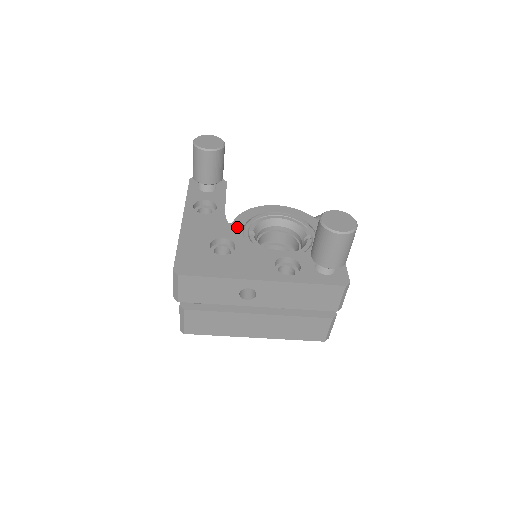
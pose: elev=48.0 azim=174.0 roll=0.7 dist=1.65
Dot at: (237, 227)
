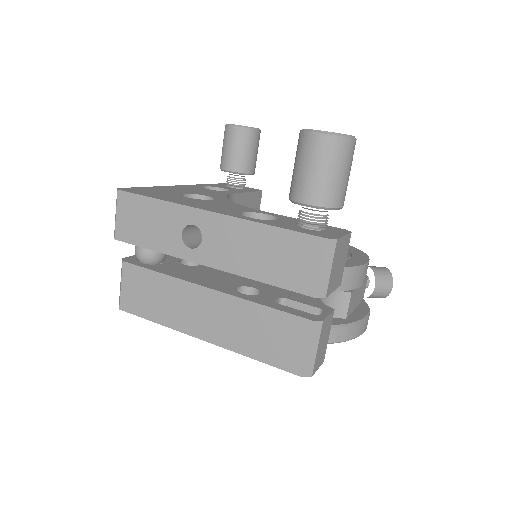
Dot at: occluded
